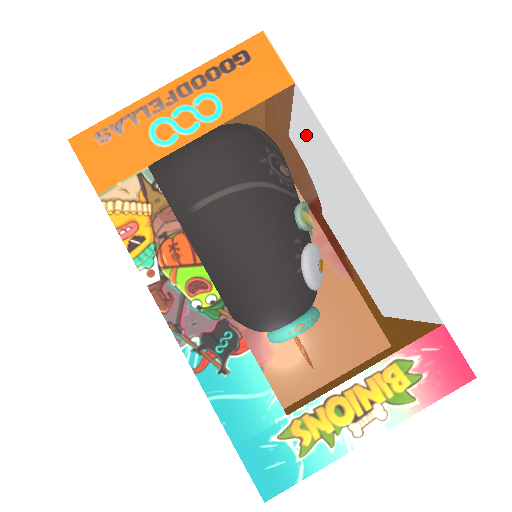
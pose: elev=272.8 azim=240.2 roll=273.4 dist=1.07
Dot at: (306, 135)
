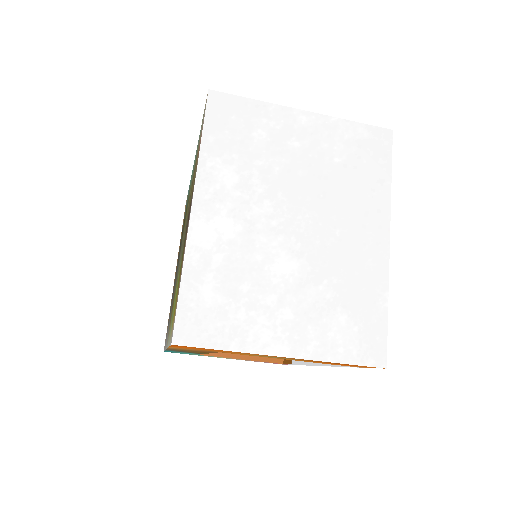
Dot at: occluded
